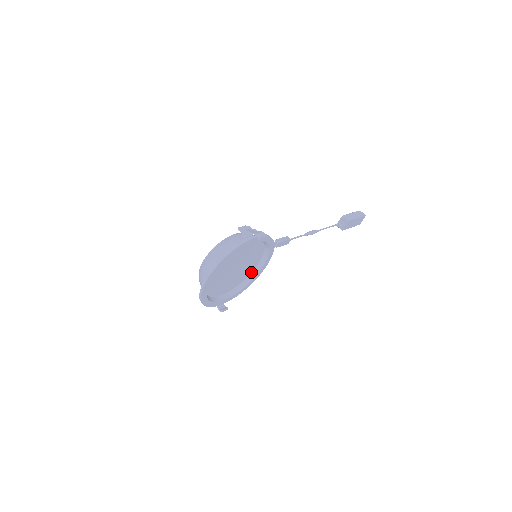
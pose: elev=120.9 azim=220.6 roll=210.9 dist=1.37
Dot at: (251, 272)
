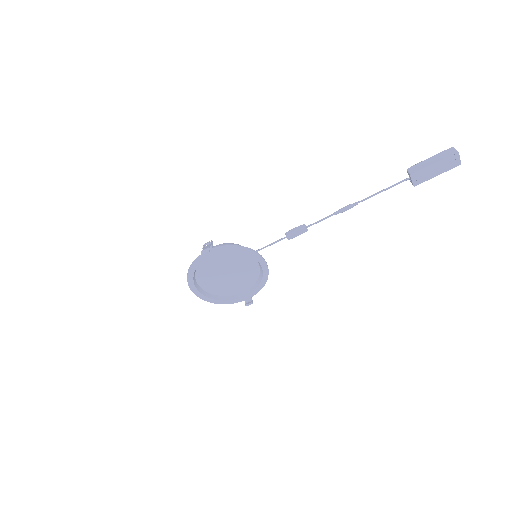
Dot at: (260, 270)
